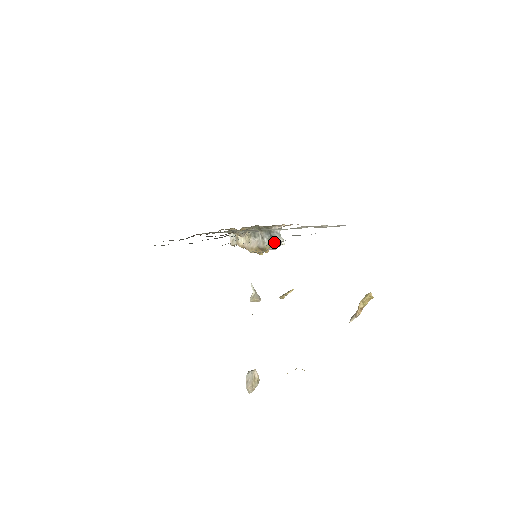
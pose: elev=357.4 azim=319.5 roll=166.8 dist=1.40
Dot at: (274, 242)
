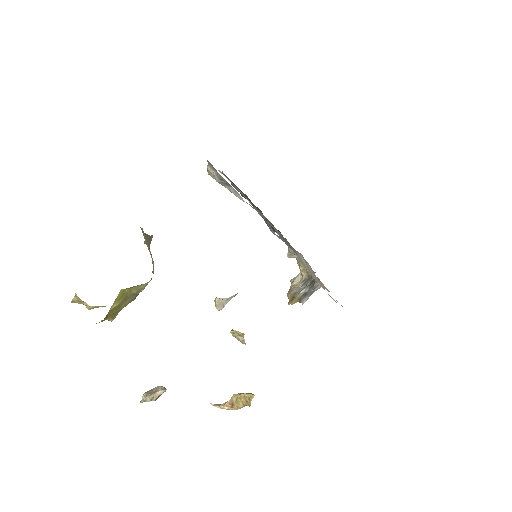
Dot at: (303, 297)
